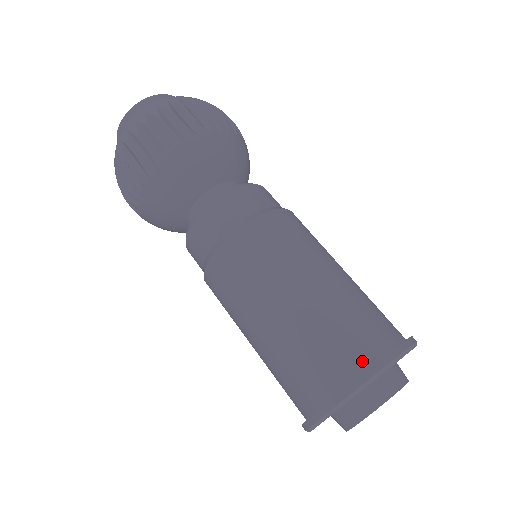
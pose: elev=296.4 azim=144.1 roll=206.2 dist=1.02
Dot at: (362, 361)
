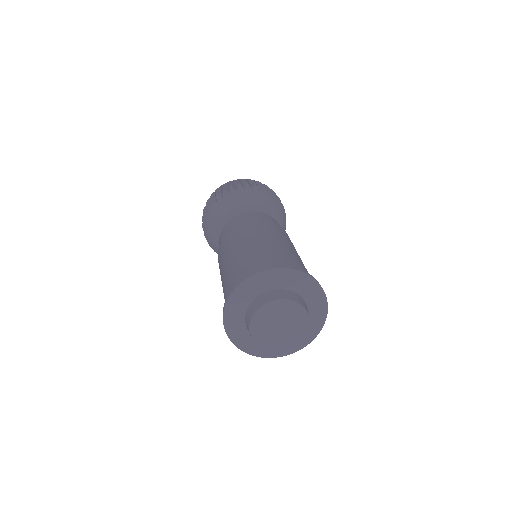
Dot at: occluded
